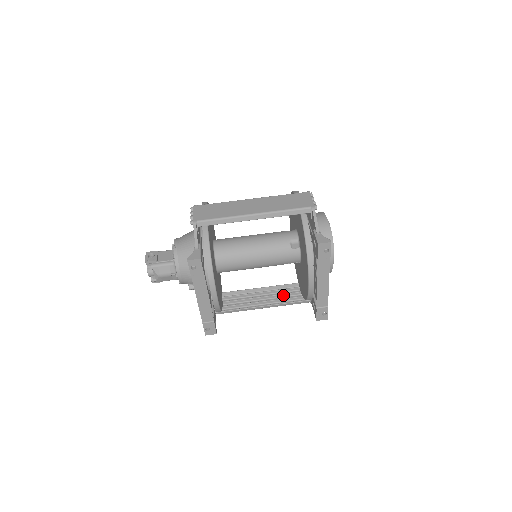
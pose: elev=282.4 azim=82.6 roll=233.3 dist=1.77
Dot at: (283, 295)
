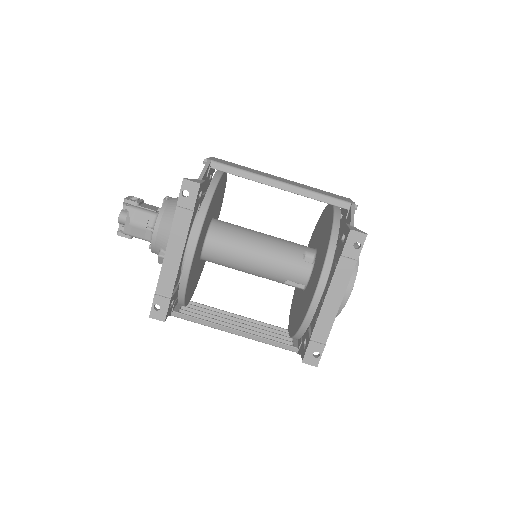
Dot at: (265, 332)
